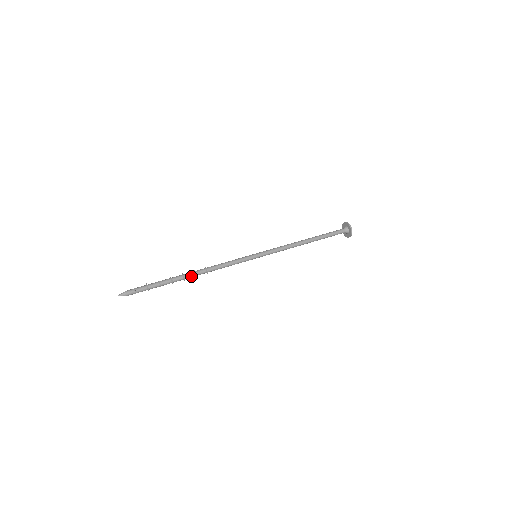
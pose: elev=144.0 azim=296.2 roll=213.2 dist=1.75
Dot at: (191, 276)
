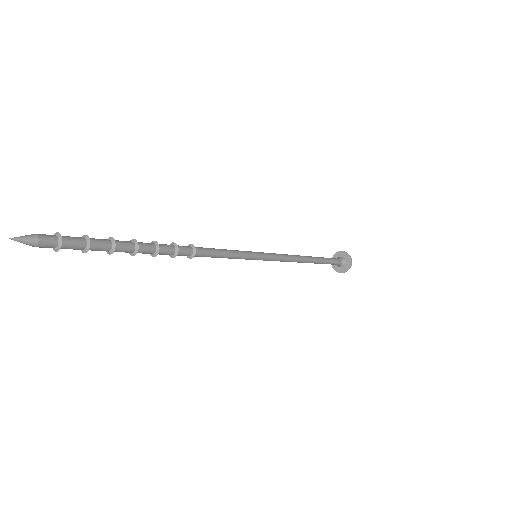
Dot at: (167, 246)
